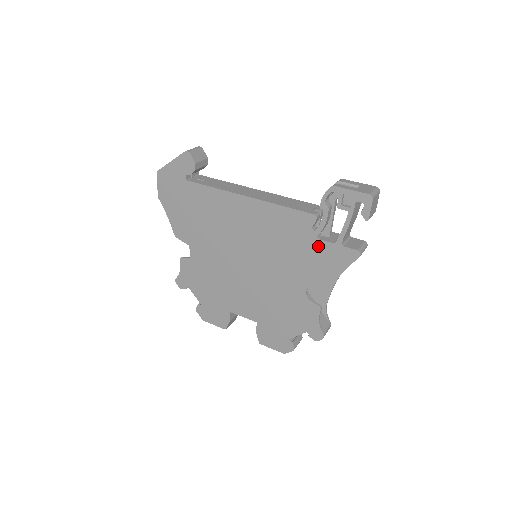
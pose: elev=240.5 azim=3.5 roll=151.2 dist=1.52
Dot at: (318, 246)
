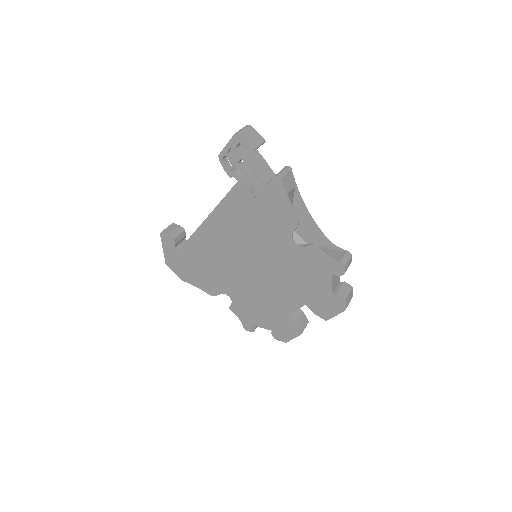
Dot at: (259, 203)
